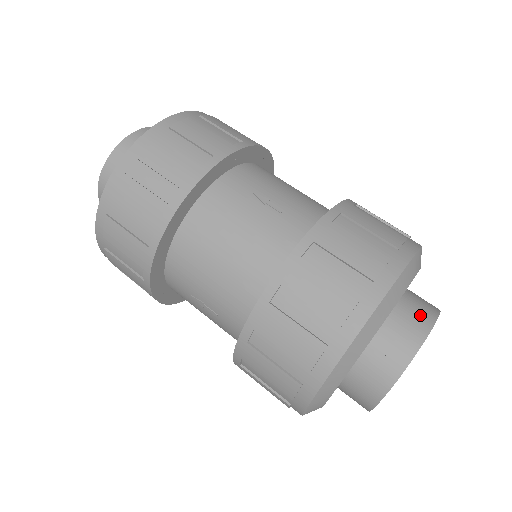
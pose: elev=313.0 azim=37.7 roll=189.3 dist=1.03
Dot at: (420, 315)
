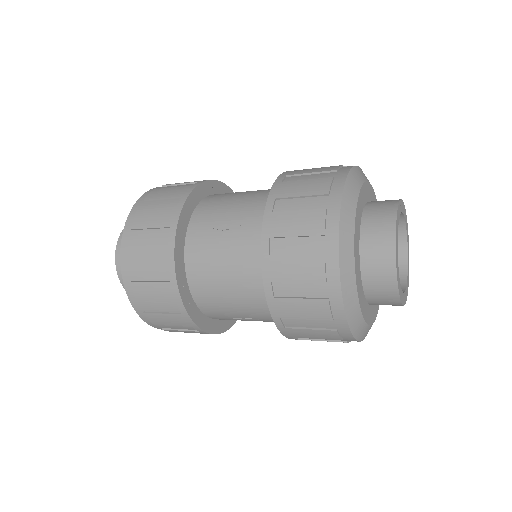
Dot at: (382, 222)
